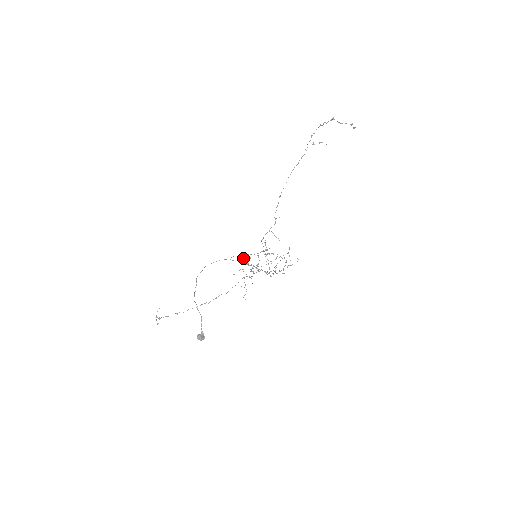
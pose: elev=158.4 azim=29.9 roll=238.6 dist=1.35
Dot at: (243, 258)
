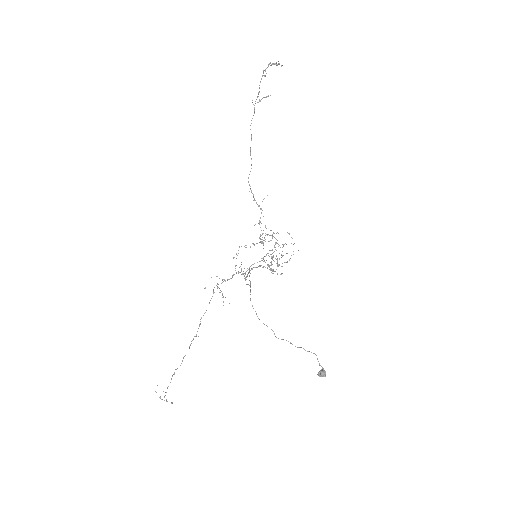
Dot at: (267, 268)
